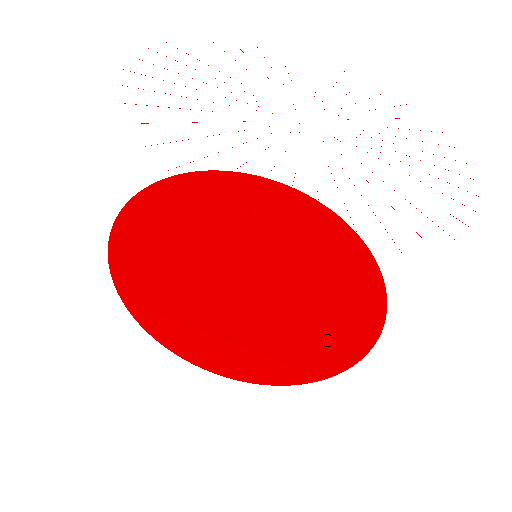
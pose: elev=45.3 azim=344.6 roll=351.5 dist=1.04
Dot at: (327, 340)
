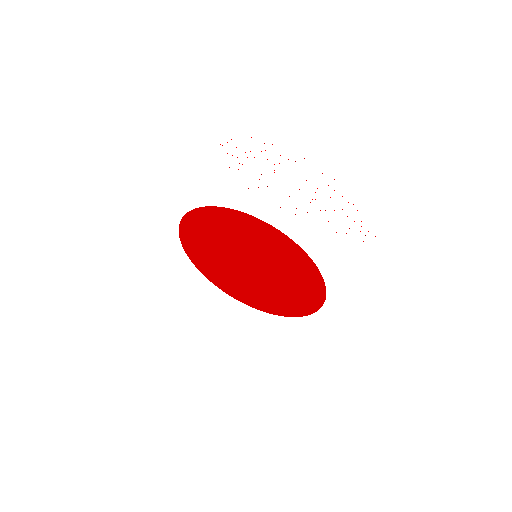
Dot at: (306, 296)
